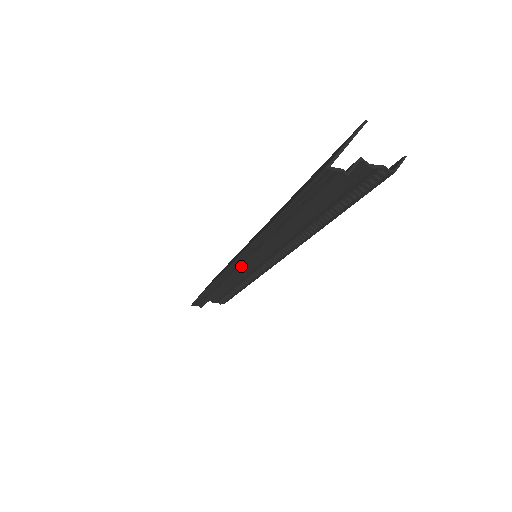
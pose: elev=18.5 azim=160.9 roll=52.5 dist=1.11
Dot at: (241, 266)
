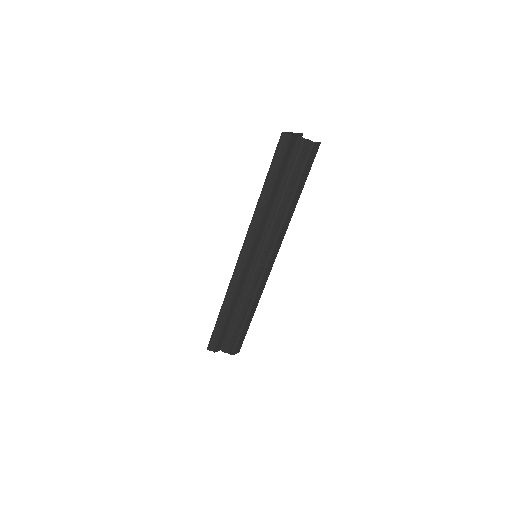
Dot at: (246, 257)
